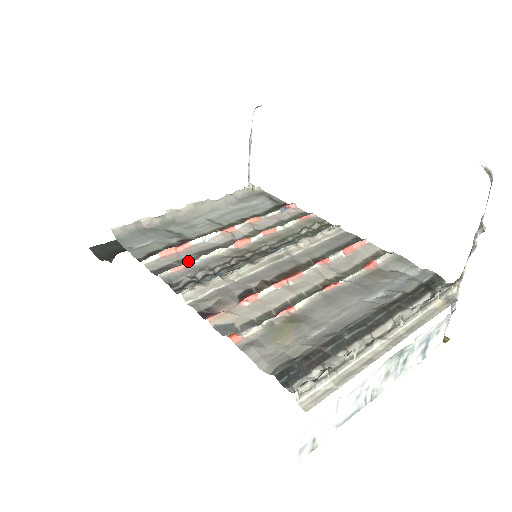
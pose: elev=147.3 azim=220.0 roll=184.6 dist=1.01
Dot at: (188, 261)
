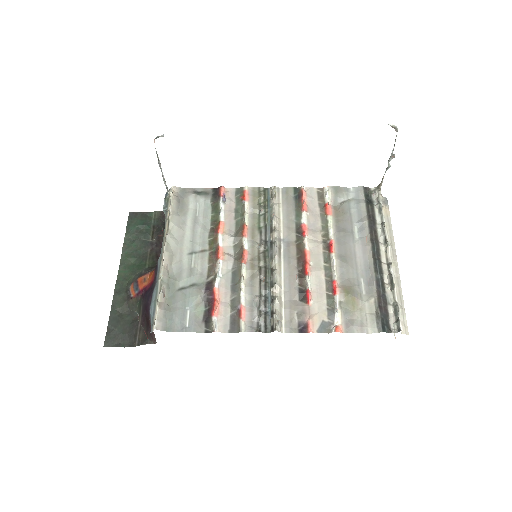
Dot at: (236, 303)
